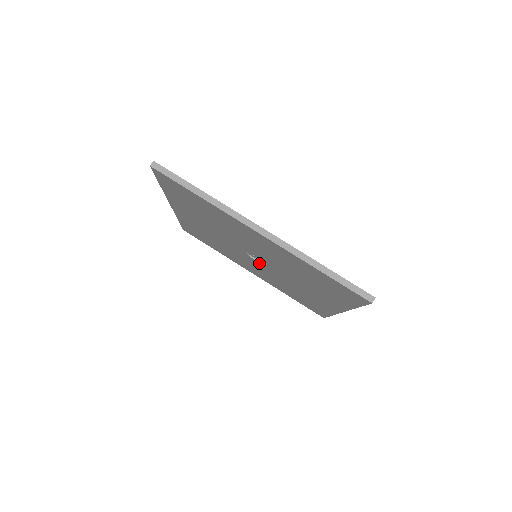
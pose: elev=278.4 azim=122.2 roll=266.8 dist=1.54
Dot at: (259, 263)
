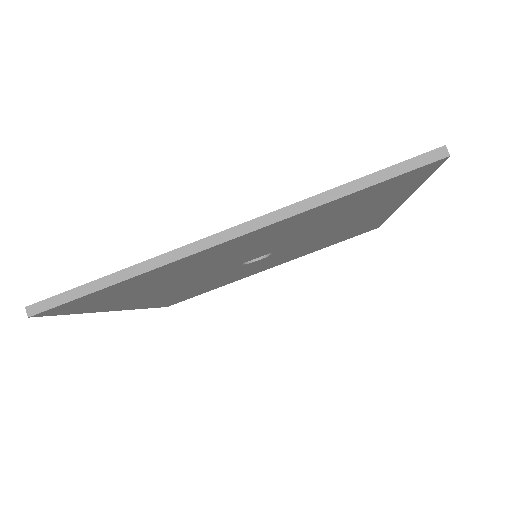
Dot at: (267, 258)
